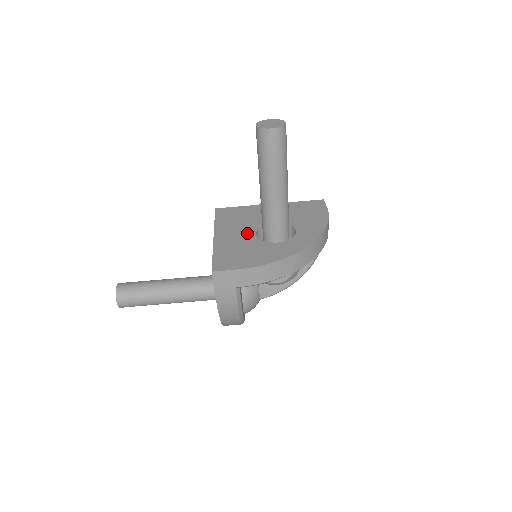
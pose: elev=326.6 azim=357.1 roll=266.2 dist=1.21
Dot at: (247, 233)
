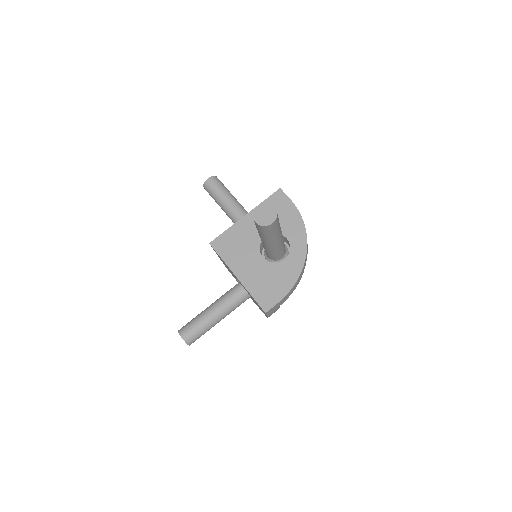
Dot at: (256, 260)
